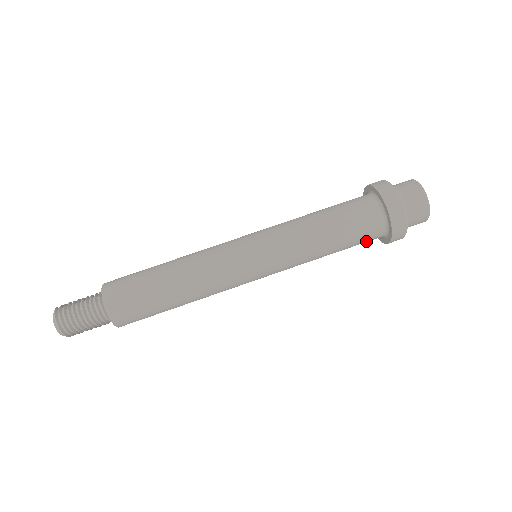
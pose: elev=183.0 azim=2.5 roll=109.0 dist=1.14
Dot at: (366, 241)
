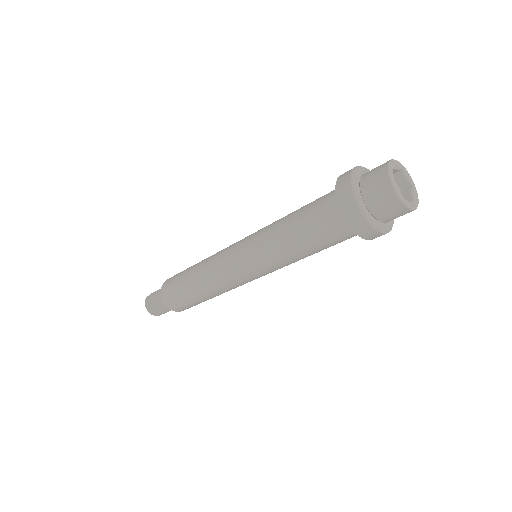
Dot at: (349, 238)
